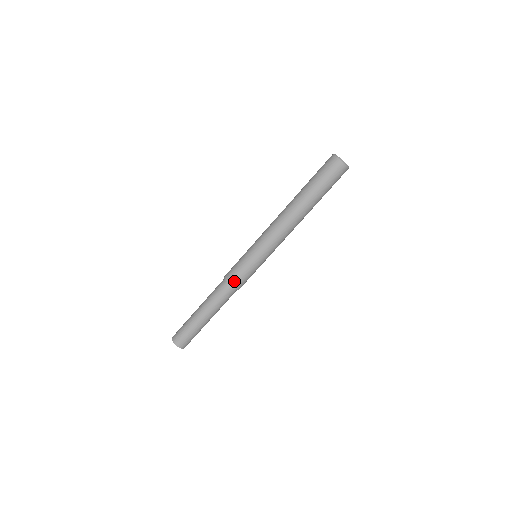
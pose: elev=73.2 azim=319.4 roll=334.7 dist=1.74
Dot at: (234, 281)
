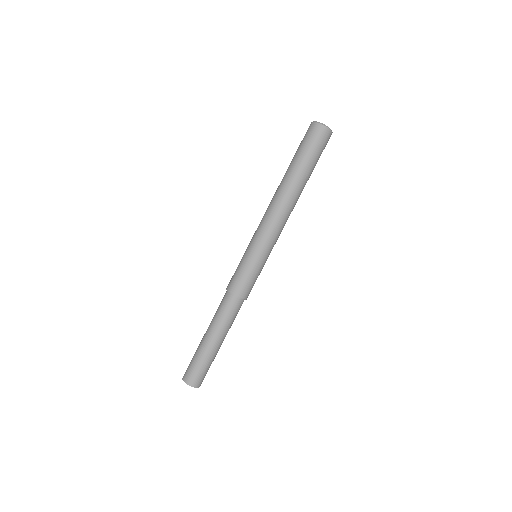
Dot at: (242, 292)
